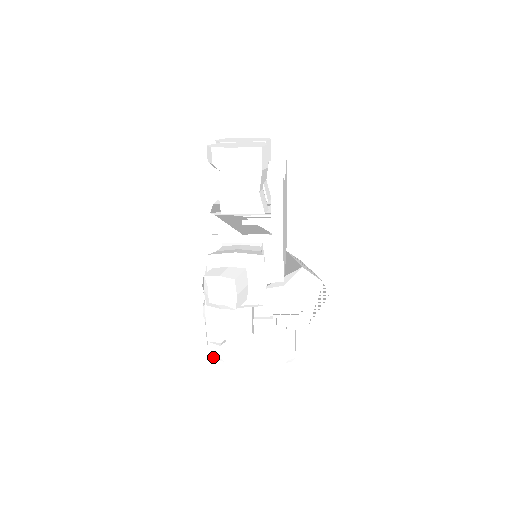
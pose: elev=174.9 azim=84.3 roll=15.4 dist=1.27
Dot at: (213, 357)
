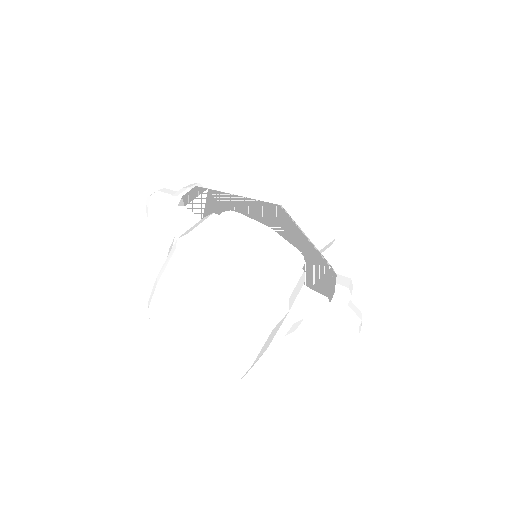
Dot at: (150, 318)
